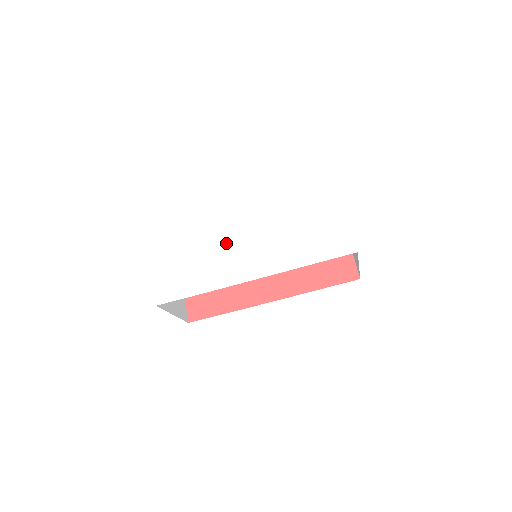
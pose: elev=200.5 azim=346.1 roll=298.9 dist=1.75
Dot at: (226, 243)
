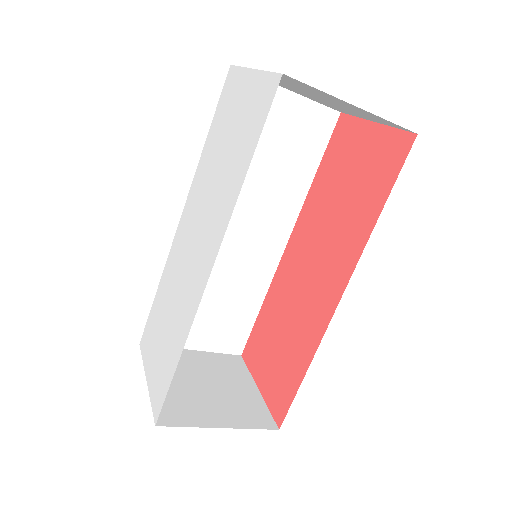
Dot at: (182, 269)
